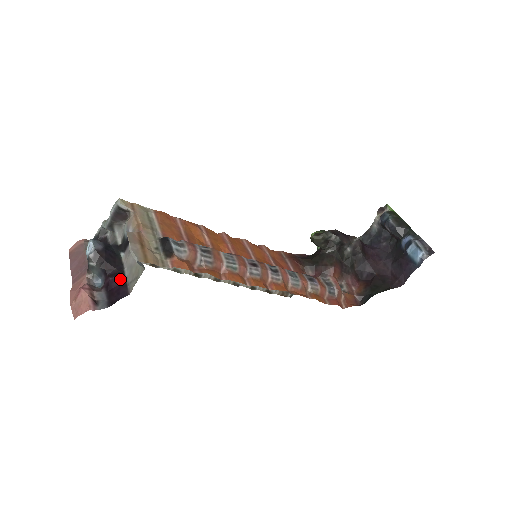
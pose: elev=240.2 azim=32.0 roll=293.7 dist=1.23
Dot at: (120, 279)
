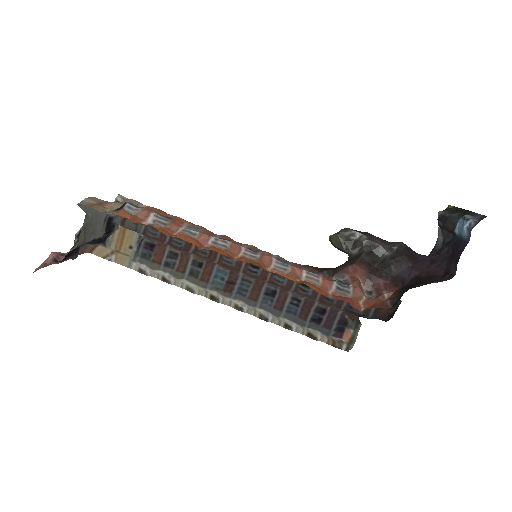
Dot at: occluded
